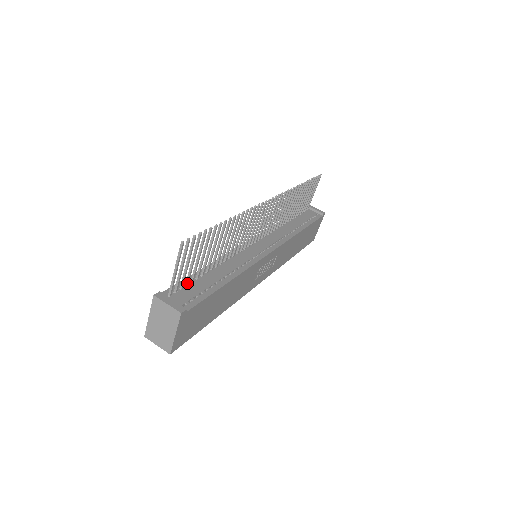
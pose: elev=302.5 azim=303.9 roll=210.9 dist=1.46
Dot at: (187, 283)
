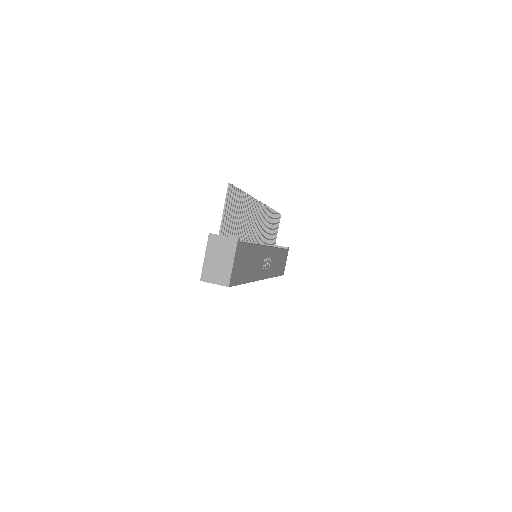
Dot at: occluded
